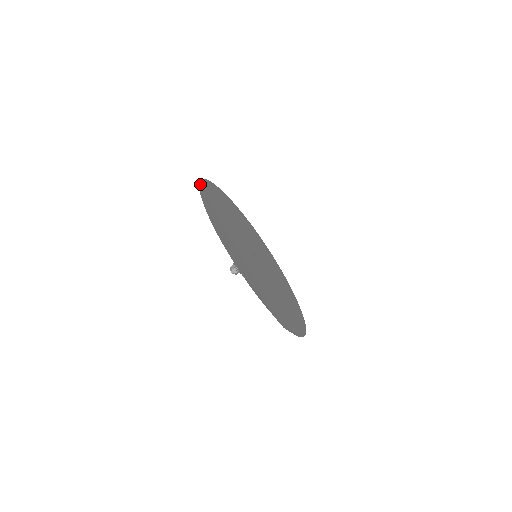
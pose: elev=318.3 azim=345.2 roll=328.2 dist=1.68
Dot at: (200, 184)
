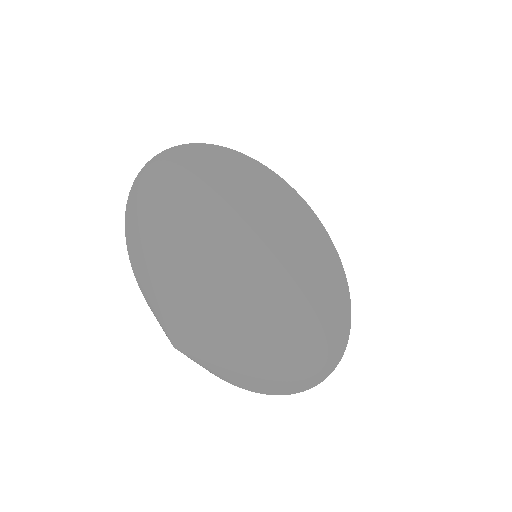
Dot at: (196, 145)
